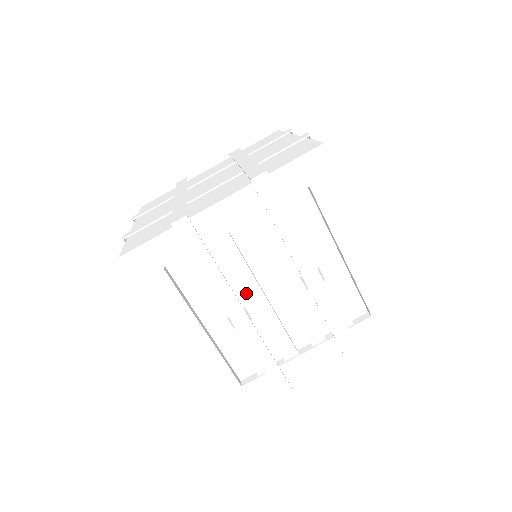
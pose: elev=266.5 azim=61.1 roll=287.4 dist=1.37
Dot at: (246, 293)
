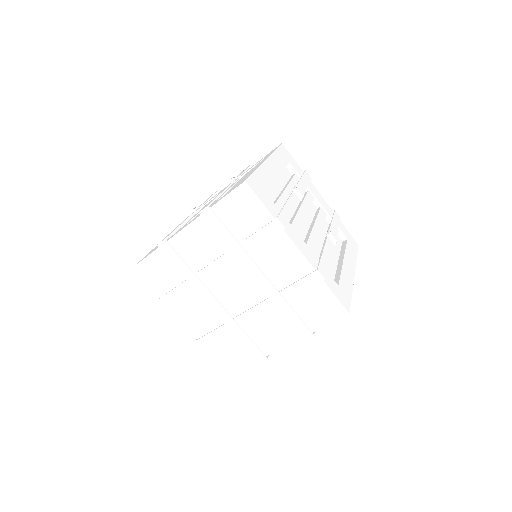
Dot at: occluded
